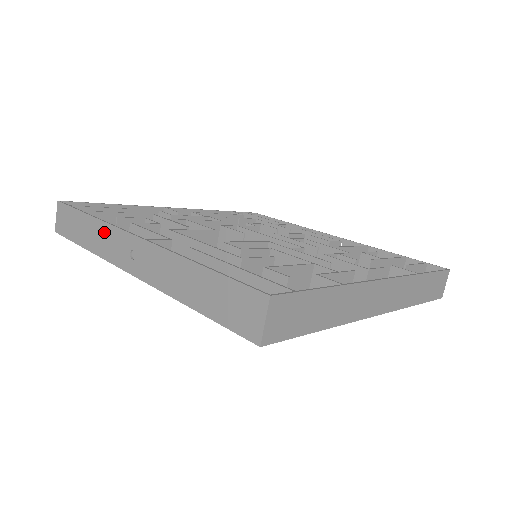
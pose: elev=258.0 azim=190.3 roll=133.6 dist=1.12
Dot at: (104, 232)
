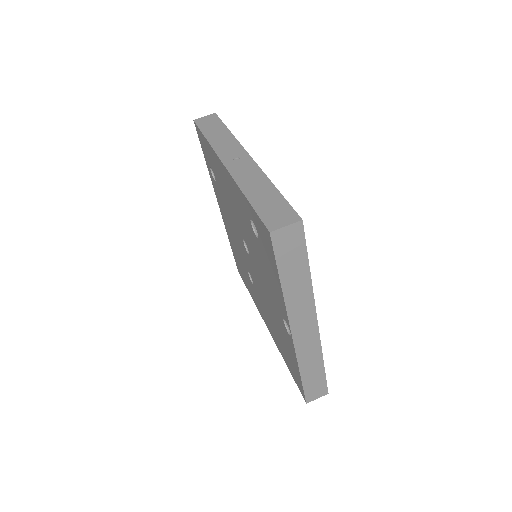
Dot at: (230, 141)
